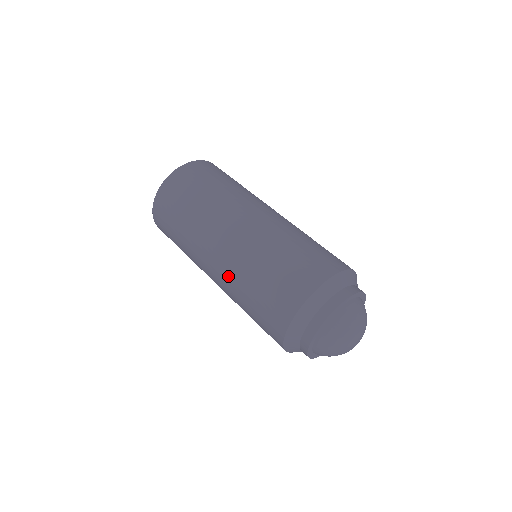
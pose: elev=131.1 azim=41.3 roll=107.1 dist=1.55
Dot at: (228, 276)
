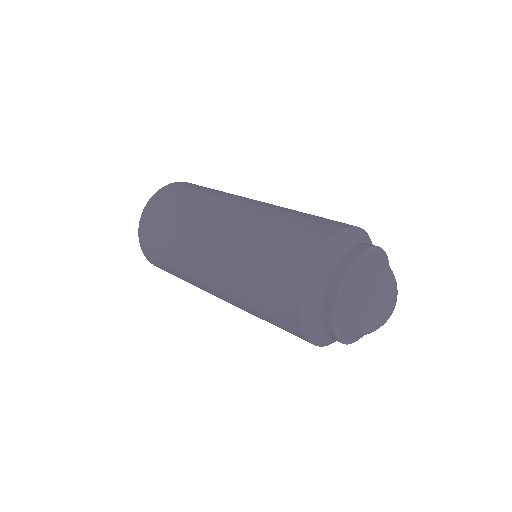
Dot at: (229, 250)
